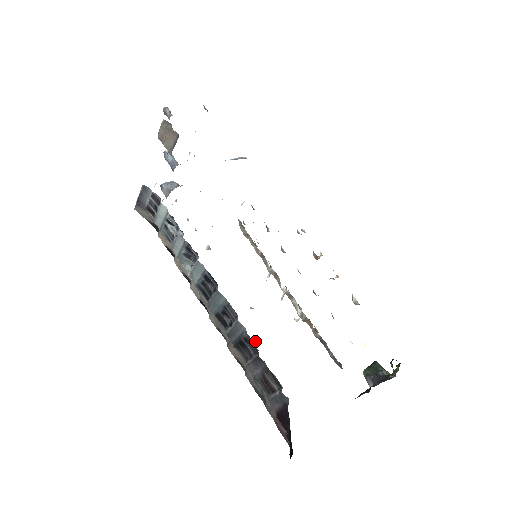
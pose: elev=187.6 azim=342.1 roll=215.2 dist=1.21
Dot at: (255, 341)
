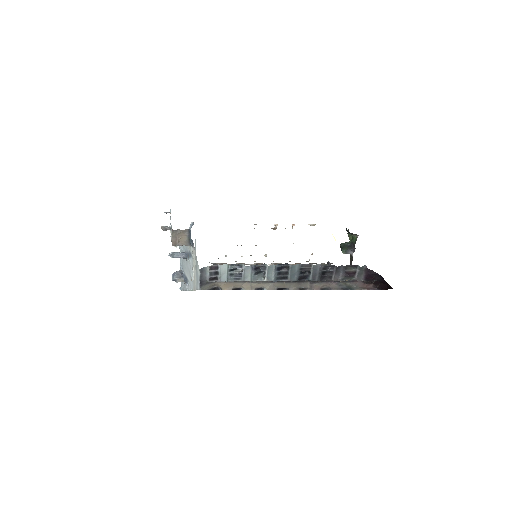
Dot at: (329, 264)
